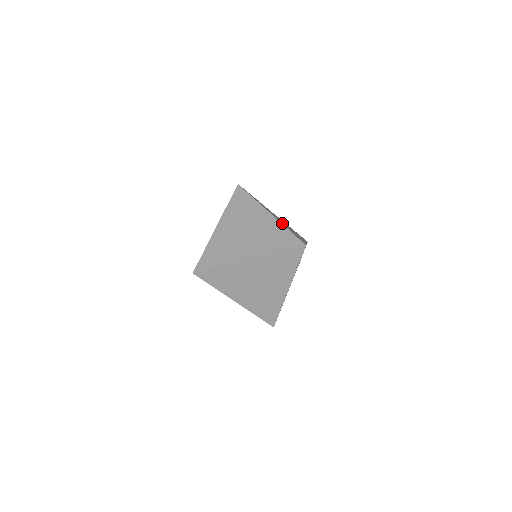
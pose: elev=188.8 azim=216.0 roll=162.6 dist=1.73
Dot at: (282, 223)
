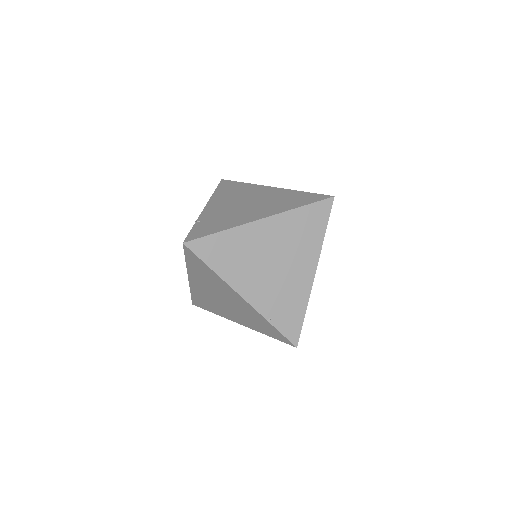
Dot at: occluded
